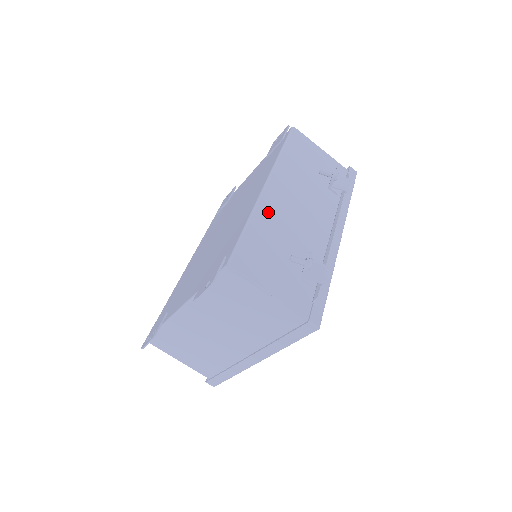
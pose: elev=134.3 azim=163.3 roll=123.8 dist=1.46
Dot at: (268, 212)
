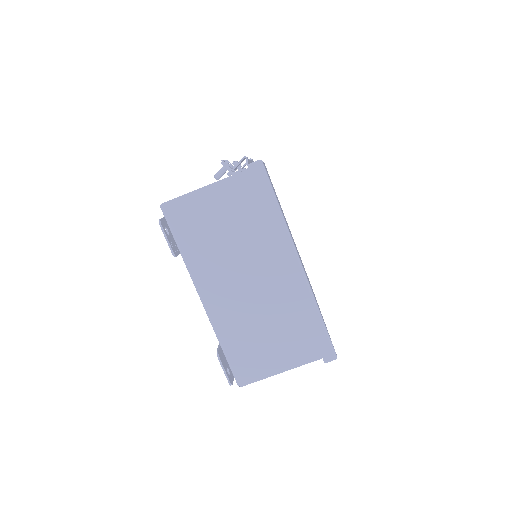
Dot at: occluded
